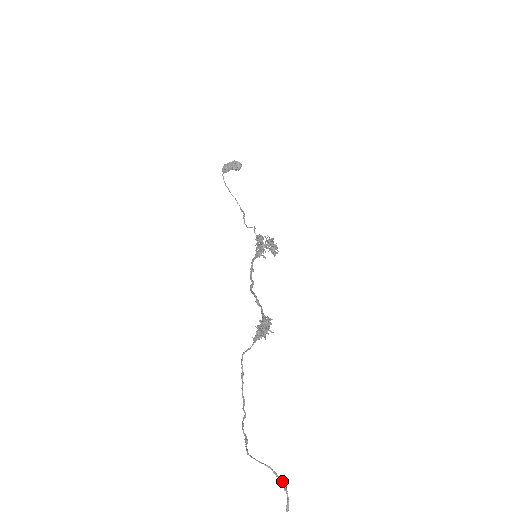
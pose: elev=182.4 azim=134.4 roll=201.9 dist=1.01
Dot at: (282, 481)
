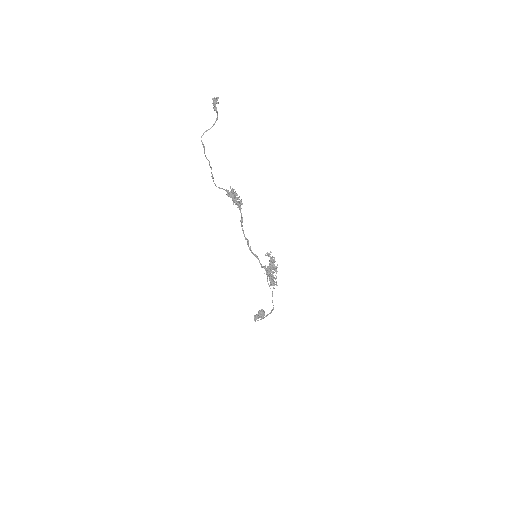
Dot at: occluded
